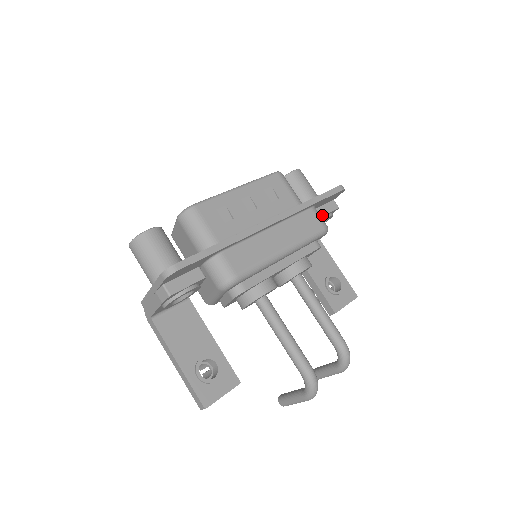
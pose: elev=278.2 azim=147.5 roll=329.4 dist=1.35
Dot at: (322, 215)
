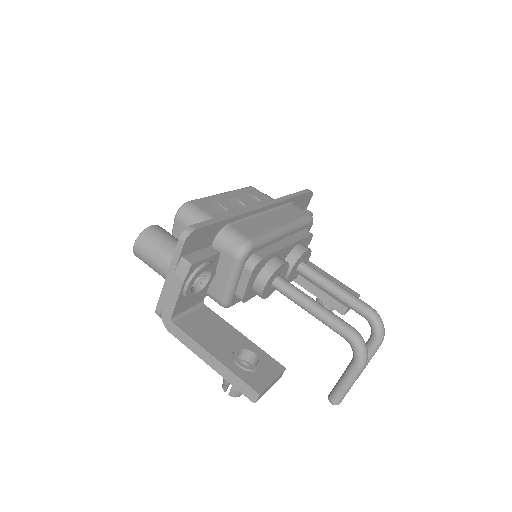
Dot at: occluded
